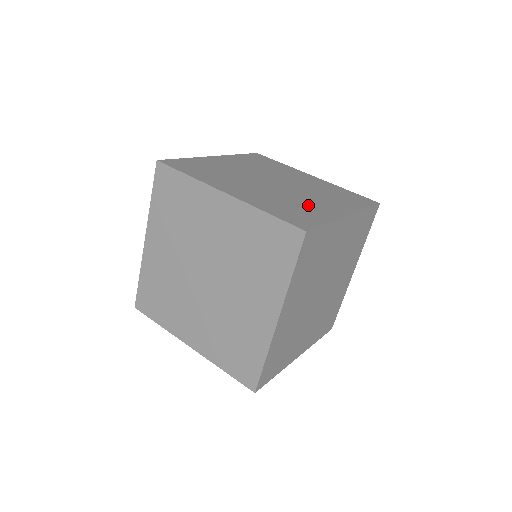
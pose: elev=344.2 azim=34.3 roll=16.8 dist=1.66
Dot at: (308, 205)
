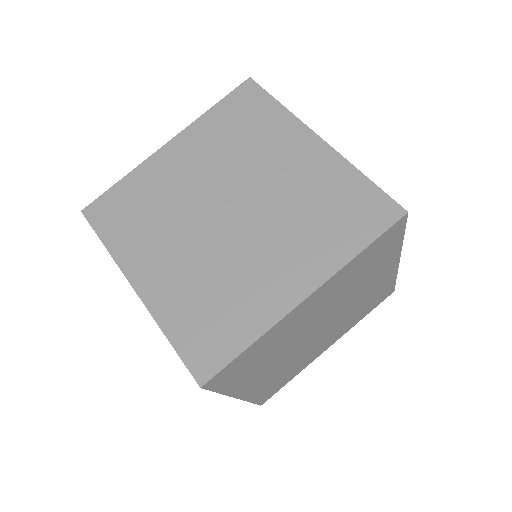
Dot at: occluded
